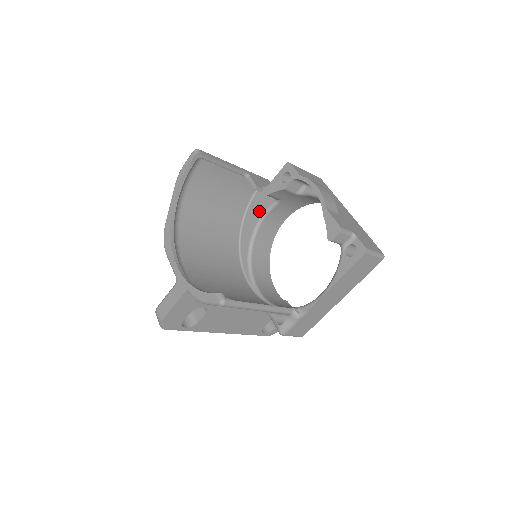
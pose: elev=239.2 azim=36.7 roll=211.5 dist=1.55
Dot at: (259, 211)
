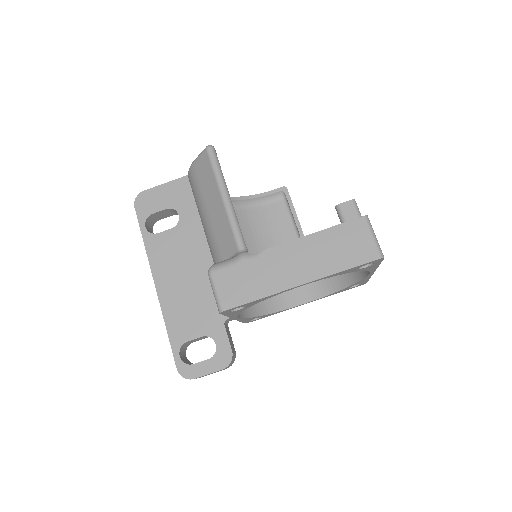
Dot at: occluded
